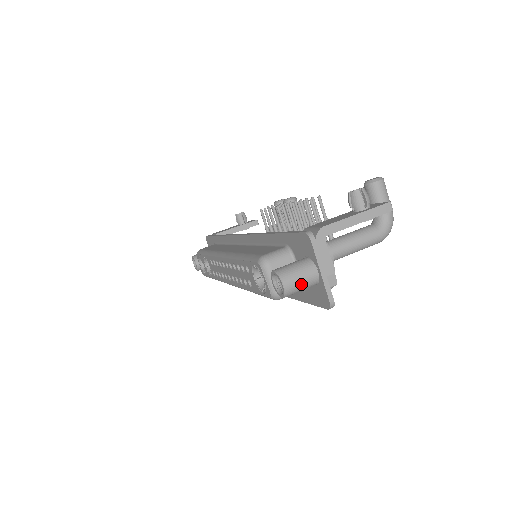
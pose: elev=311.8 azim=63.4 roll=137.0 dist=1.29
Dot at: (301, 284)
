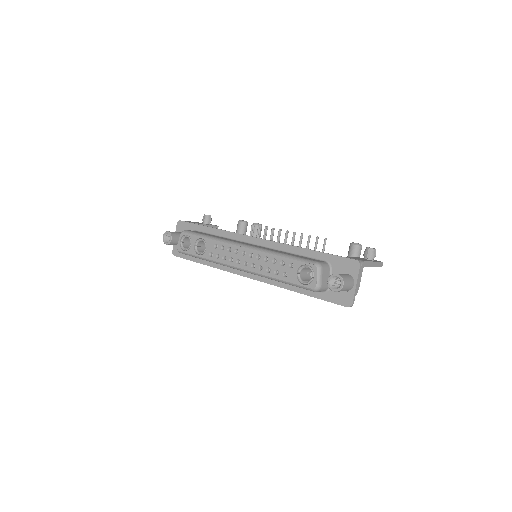
Dot at: (347, 288)
